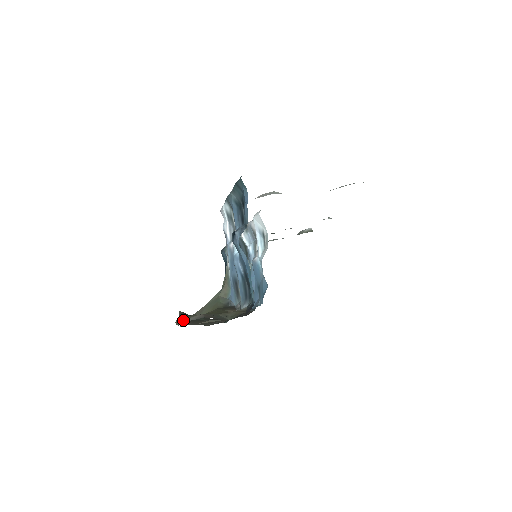
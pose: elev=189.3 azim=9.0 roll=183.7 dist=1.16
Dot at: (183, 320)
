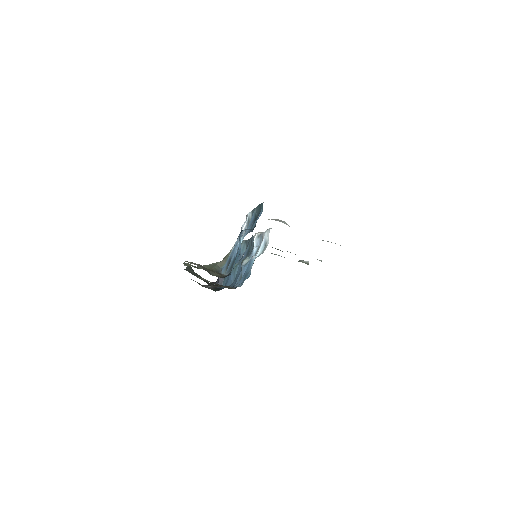
Dot at: (188, 262)
